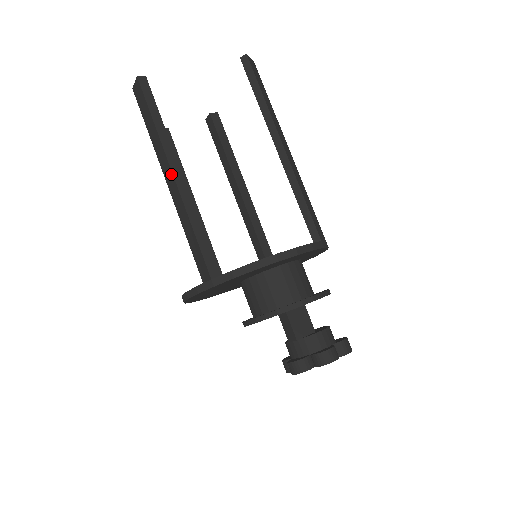
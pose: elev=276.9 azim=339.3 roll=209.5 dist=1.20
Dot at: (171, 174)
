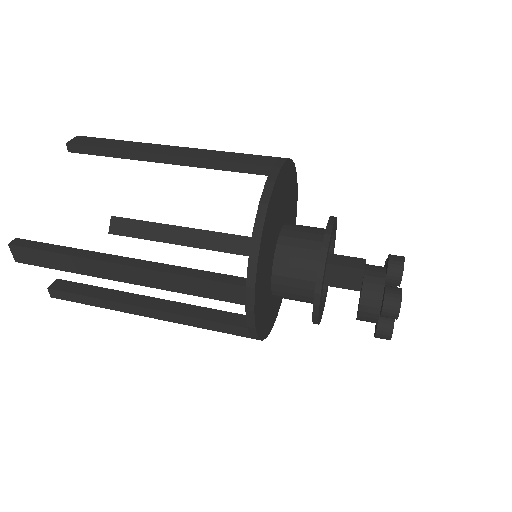
Dot at: (171, 147)
